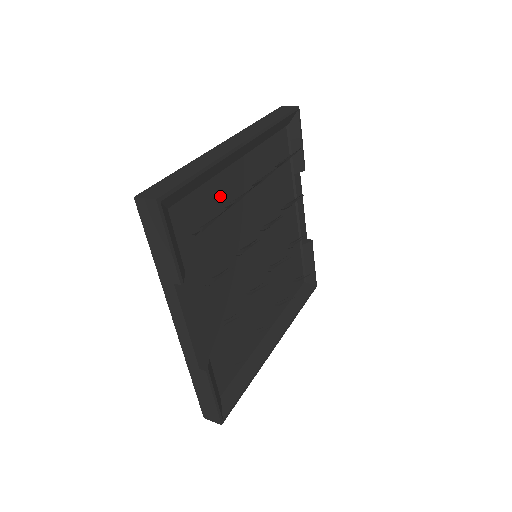
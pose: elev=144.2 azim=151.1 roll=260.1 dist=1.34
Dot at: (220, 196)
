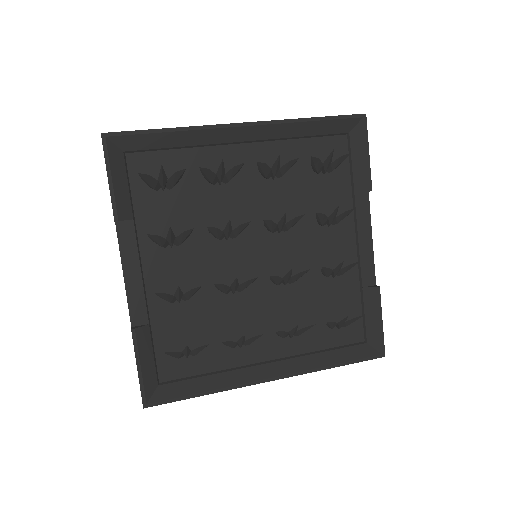
Dot at: occluded
